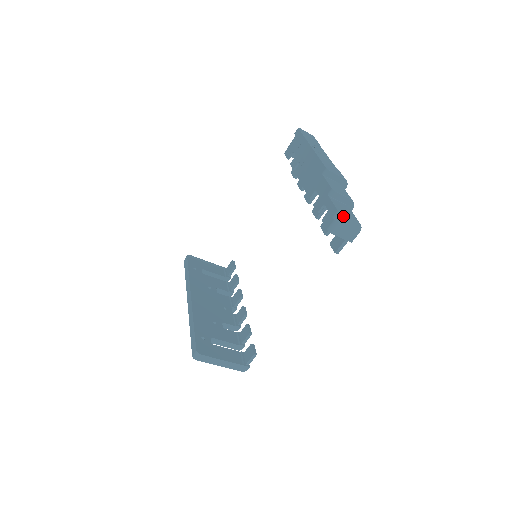
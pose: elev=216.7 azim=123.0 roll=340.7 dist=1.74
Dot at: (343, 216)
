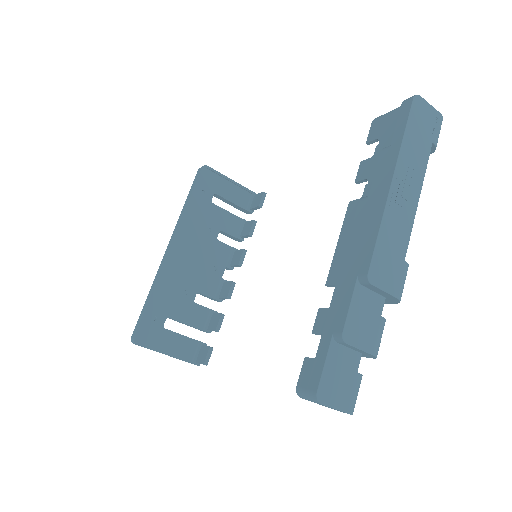
Dot at: (321, 403)
